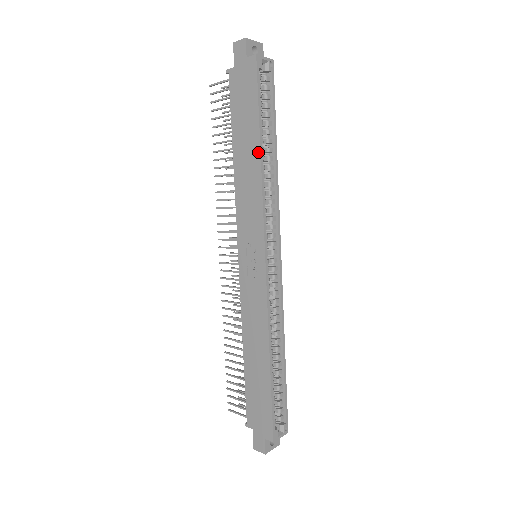
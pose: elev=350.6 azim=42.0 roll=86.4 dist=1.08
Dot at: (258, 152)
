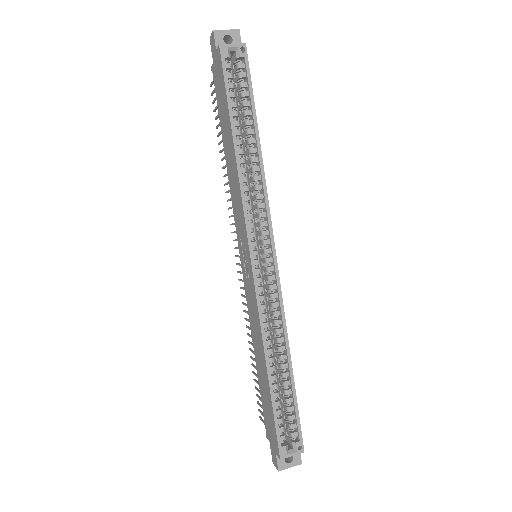
Dot at: (233, 146)
